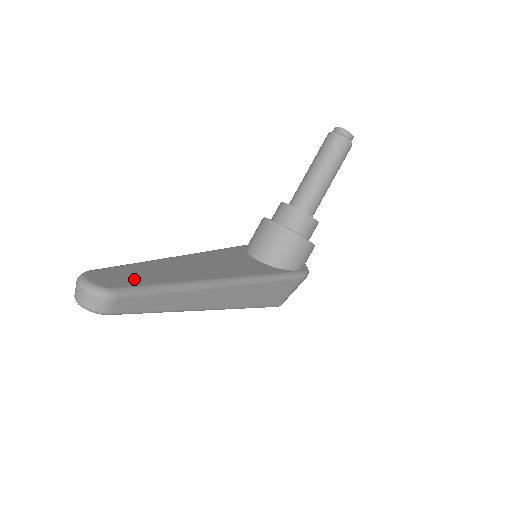
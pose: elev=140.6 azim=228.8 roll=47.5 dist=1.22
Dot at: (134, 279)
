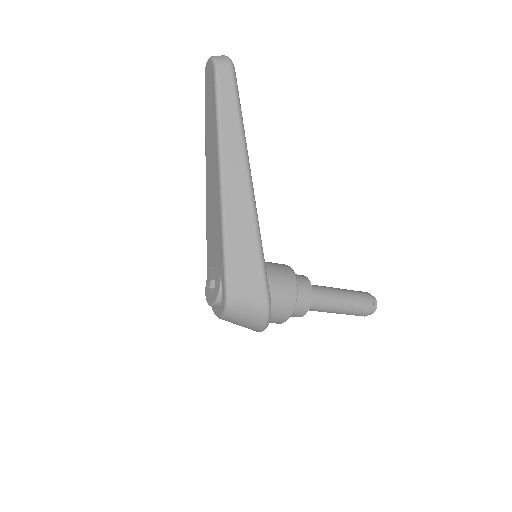
Dot at: occluded
